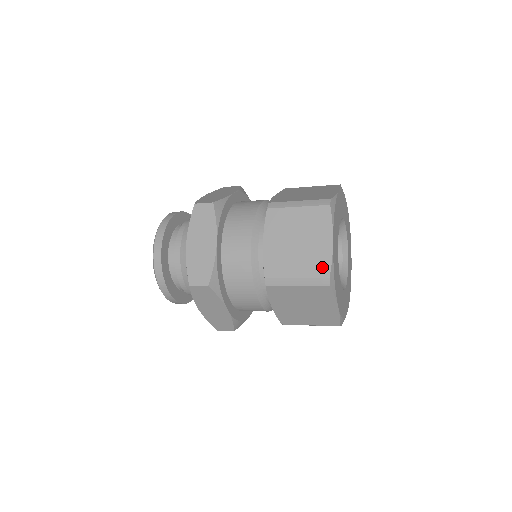
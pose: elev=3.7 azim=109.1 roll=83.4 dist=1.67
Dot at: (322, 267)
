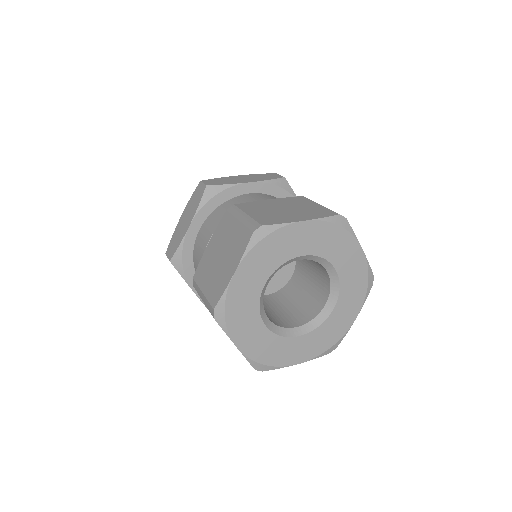
Dot at: occluded
